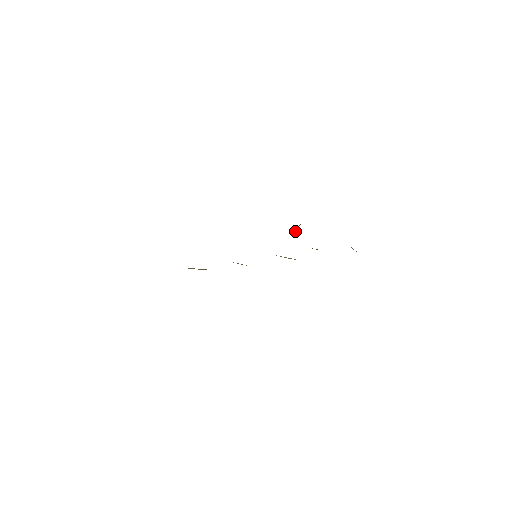
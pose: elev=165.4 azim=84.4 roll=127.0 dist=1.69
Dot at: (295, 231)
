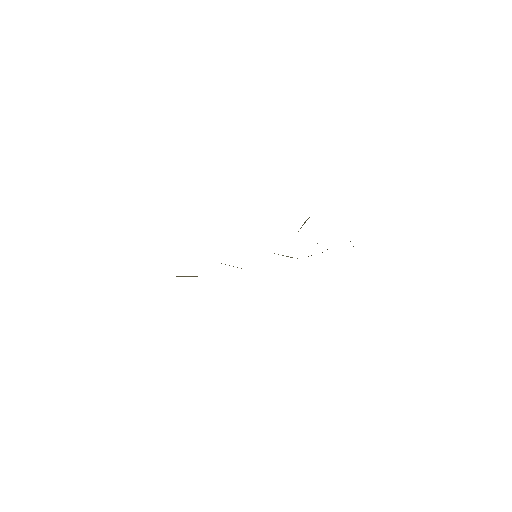
Dot at: (303, 224)
